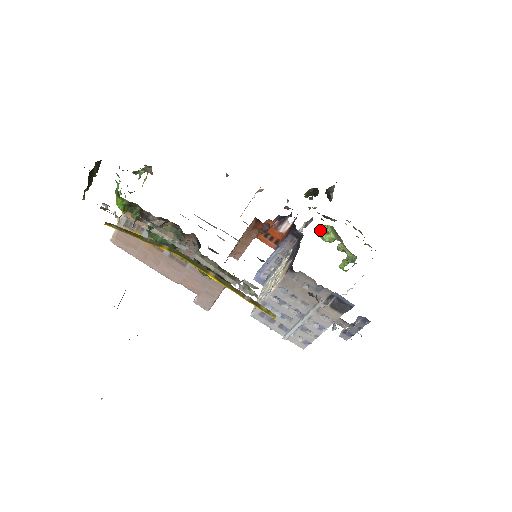
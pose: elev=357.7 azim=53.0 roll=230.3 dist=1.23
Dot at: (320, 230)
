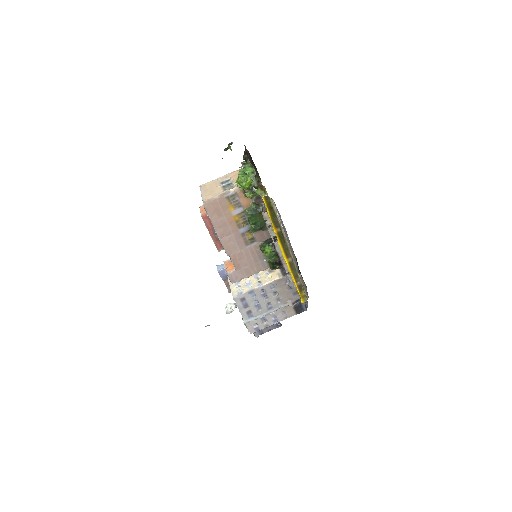
Dot at: occluded
